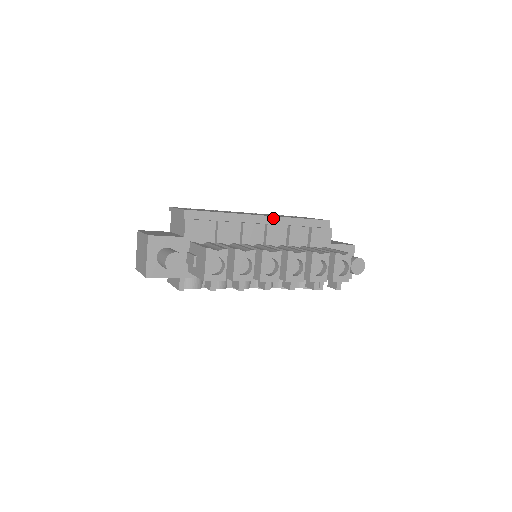
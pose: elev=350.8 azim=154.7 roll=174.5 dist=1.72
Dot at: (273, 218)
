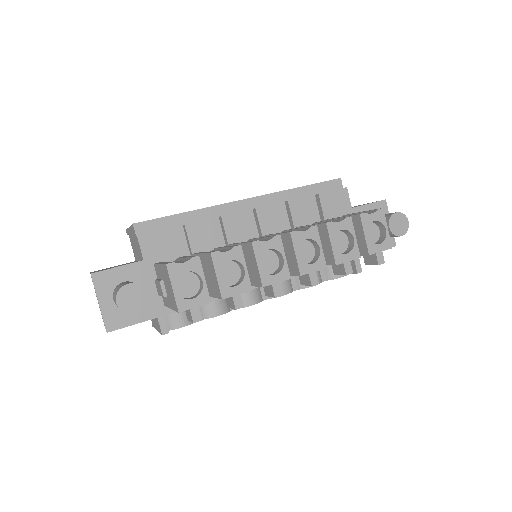
Dot at: (261, 198)
